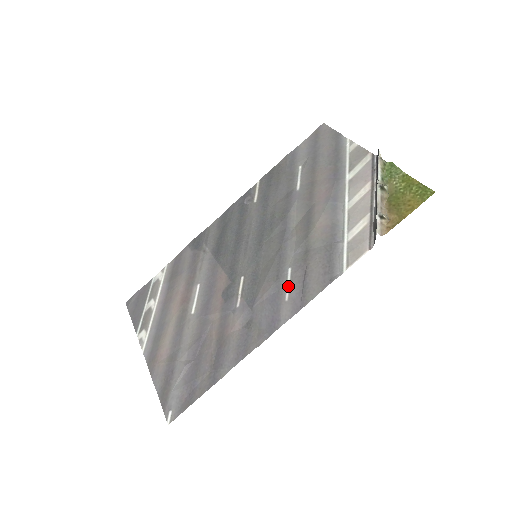
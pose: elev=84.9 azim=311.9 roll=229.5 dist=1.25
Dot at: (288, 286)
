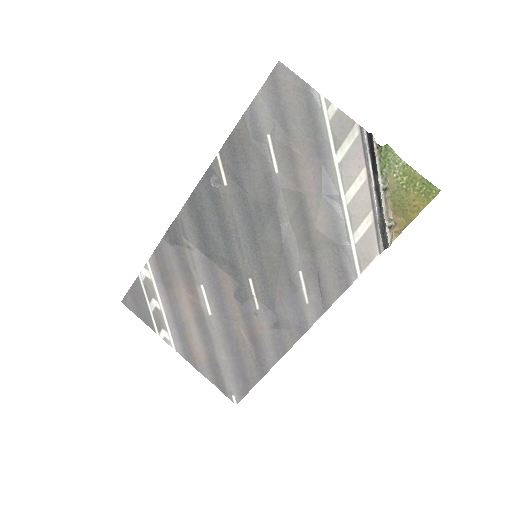
Dot at: (304, 290)
